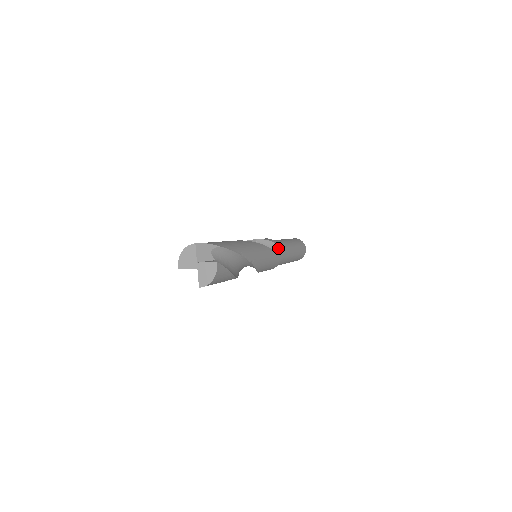
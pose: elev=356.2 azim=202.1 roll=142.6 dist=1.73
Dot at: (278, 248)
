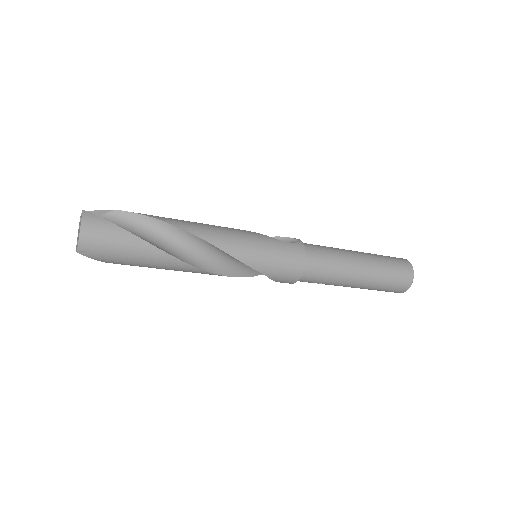
Dot at: (295, 241)
